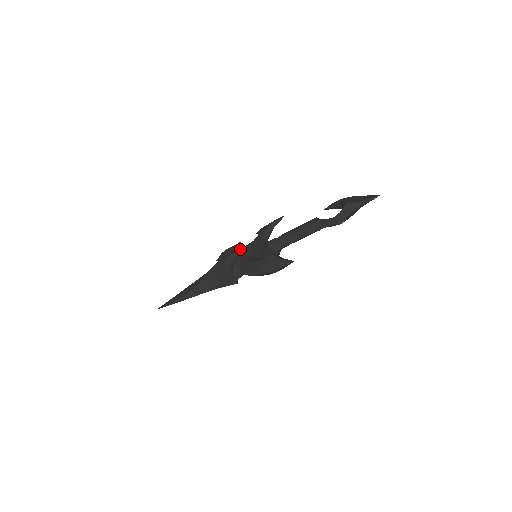
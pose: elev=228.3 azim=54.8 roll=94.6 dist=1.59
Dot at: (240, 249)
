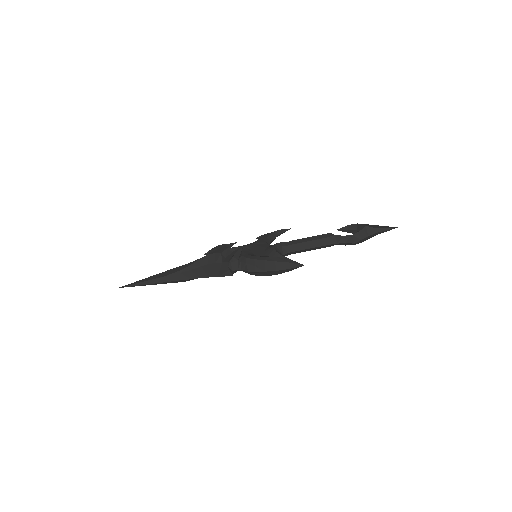
Dot at: (238, 246)
